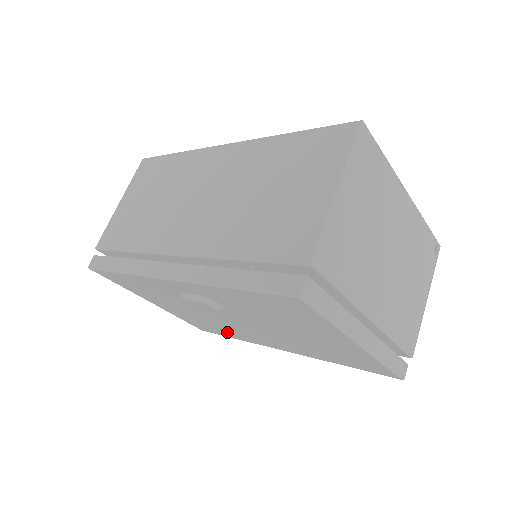
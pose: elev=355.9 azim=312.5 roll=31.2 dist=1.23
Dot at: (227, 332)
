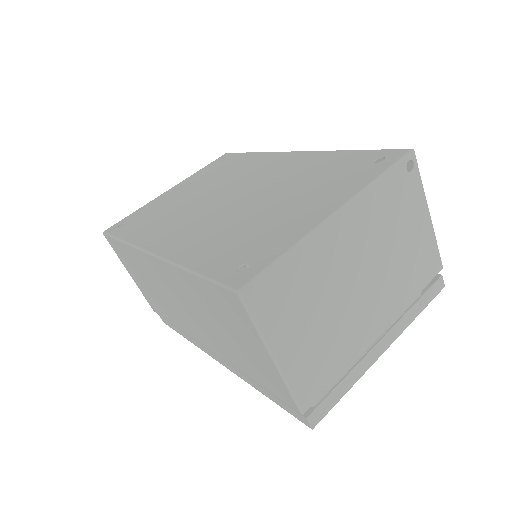
Dot at: occluded
